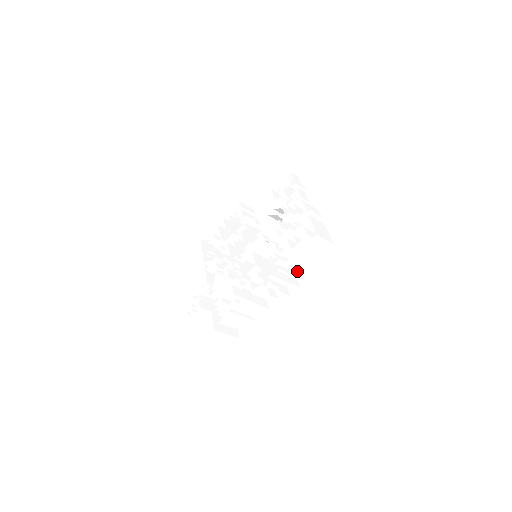
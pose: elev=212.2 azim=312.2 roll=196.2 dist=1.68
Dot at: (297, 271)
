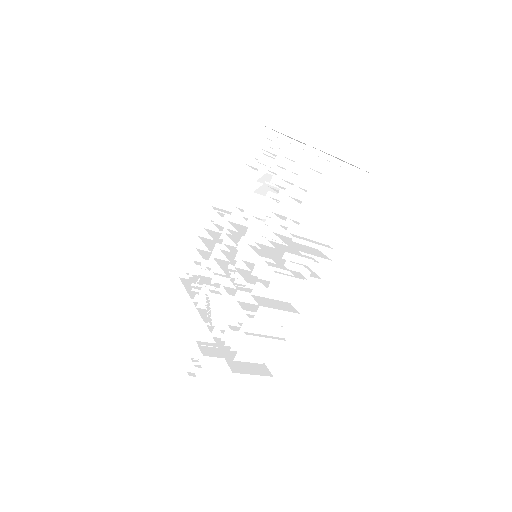
Dot at: (320, 235)
